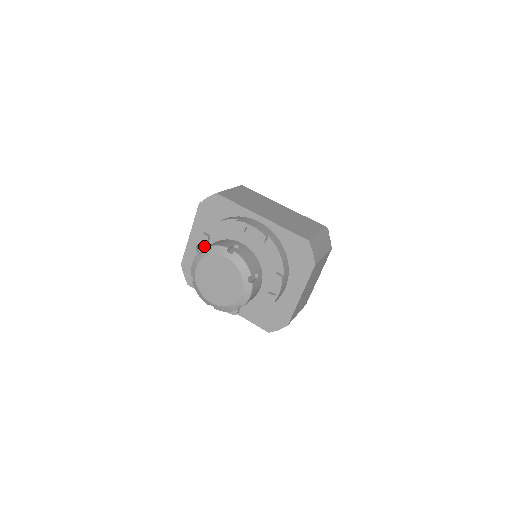
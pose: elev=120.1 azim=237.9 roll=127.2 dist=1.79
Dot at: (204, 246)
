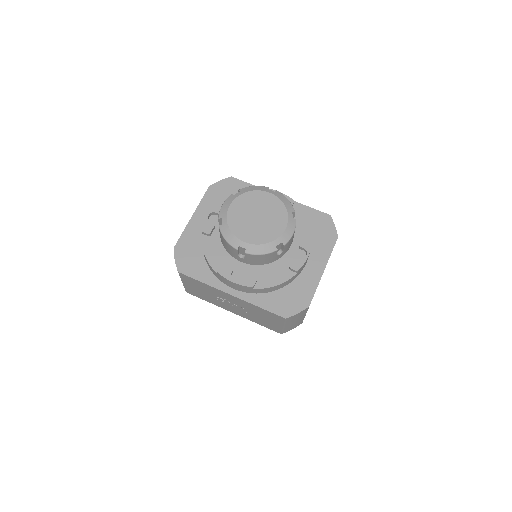
Dot at: occluded
